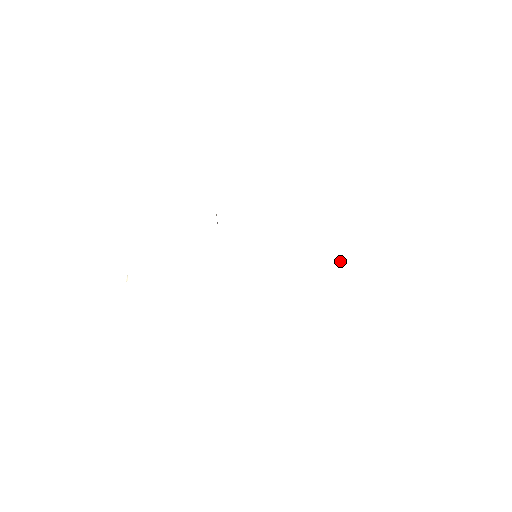
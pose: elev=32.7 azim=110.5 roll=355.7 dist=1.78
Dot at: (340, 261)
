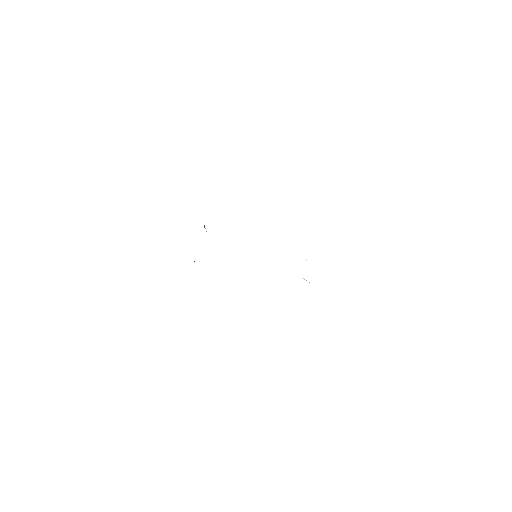
Dot at: occluded
